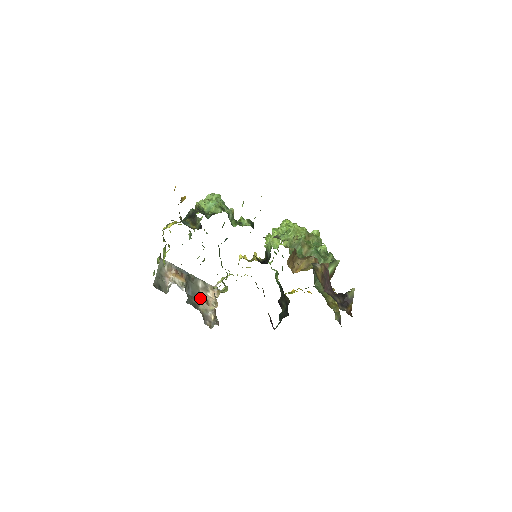
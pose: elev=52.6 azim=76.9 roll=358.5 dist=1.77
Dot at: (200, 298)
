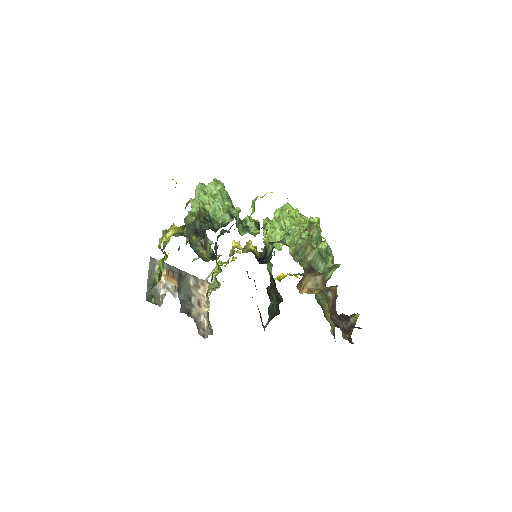
Dot at: (192, 299)
